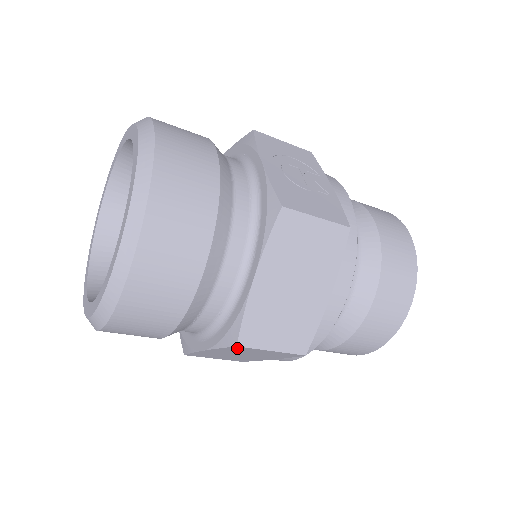
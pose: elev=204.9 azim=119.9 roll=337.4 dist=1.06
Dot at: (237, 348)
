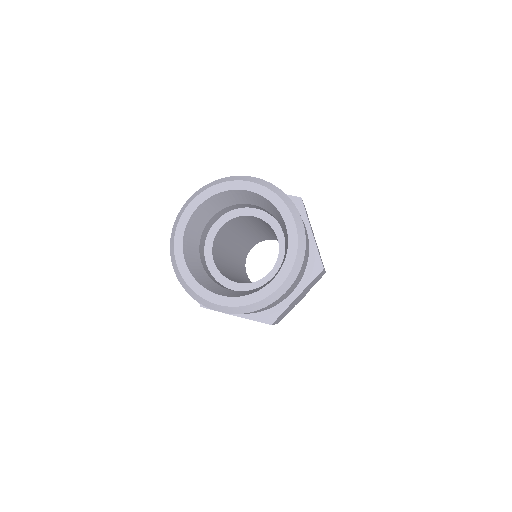
Dot at: occluded
